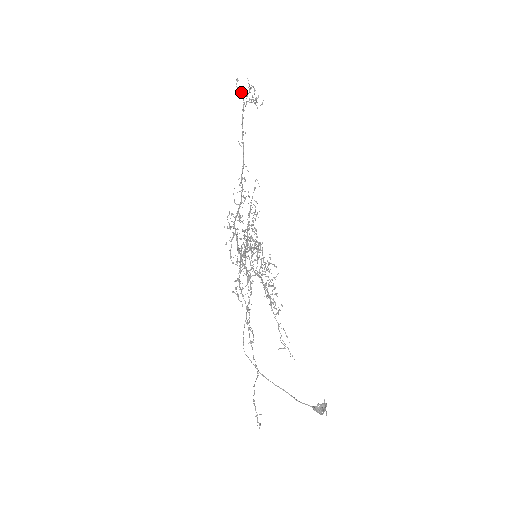
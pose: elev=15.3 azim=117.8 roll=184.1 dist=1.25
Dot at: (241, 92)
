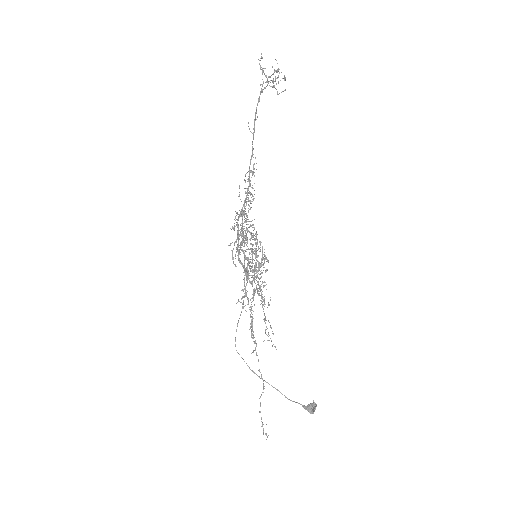
Dot at: (264, 73)
